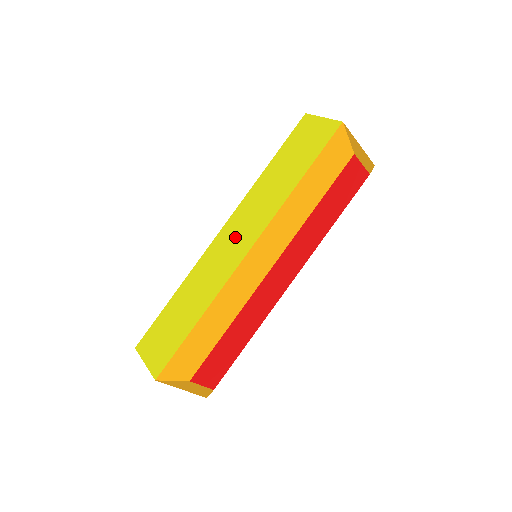
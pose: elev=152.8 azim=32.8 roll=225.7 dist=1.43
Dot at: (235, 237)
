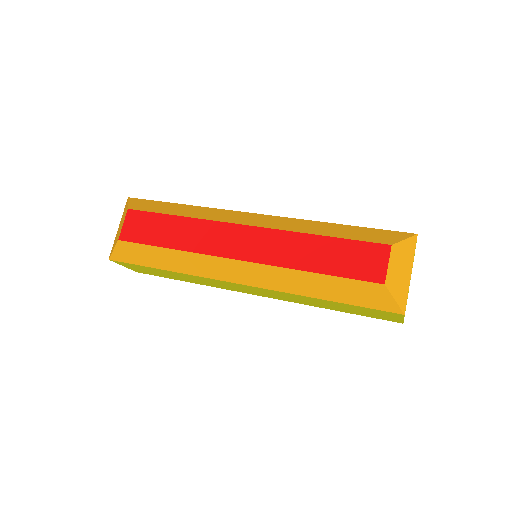
Dot at: occluded
